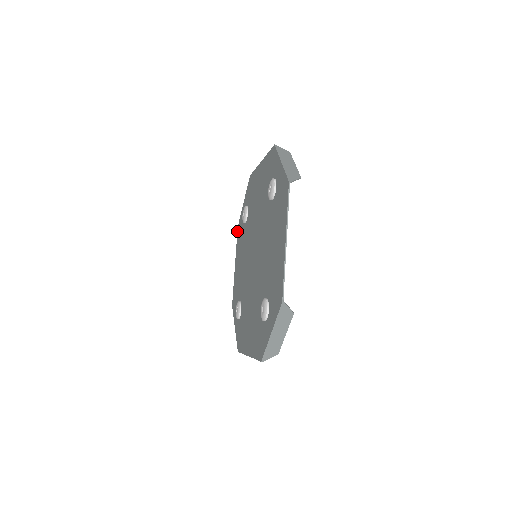
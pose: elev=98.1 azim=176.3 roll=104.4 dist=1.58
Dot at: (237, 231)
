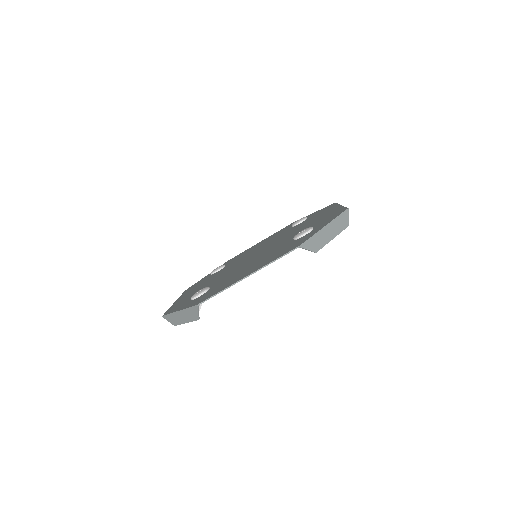
Dot at: (290, 224)
